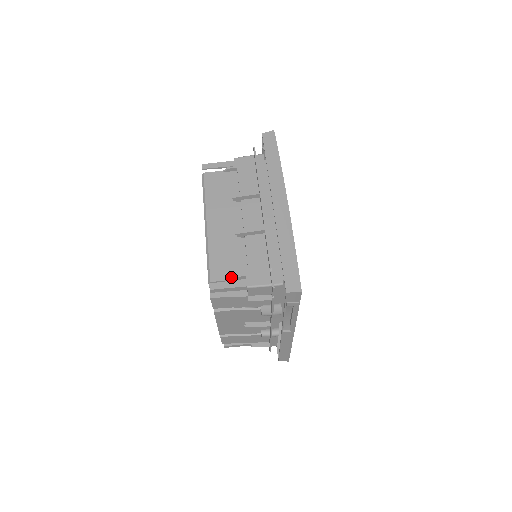
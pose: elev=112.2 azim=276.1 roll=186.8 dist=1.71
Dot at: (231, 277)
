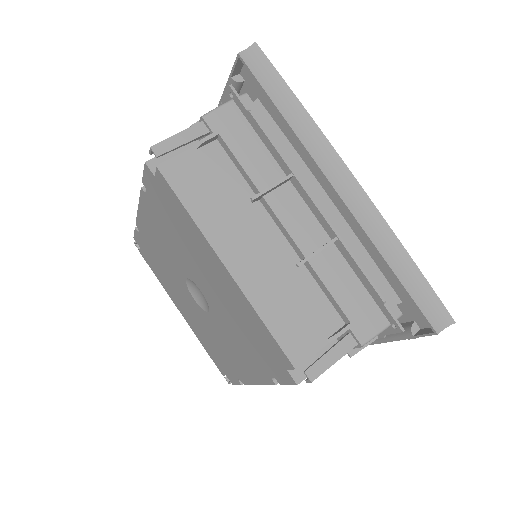
Dot at: (324, 340)
